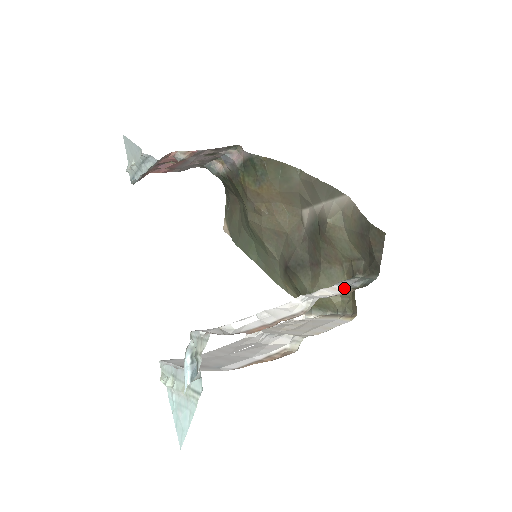
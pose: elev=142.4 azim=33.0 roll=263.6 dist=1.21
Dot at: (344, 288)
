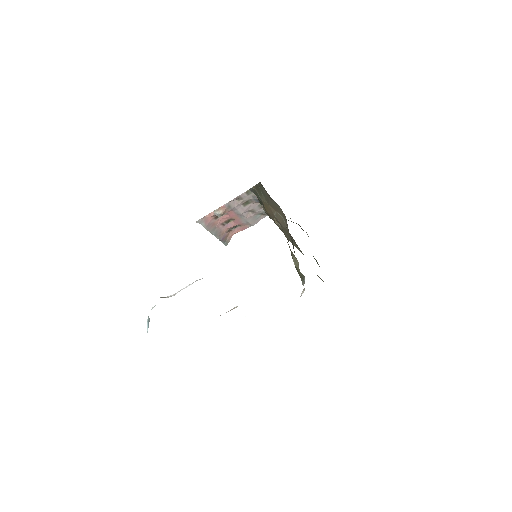
Dot at: occluded
